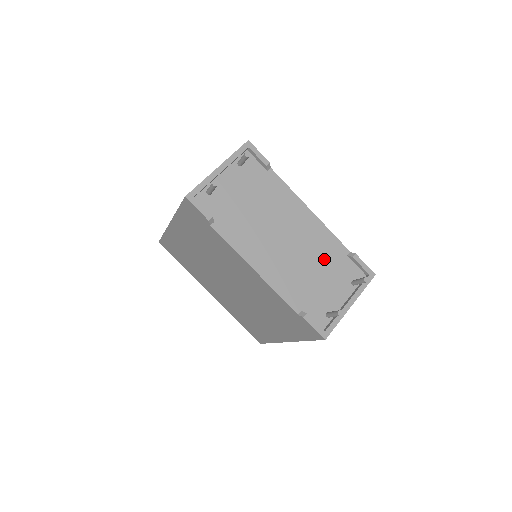
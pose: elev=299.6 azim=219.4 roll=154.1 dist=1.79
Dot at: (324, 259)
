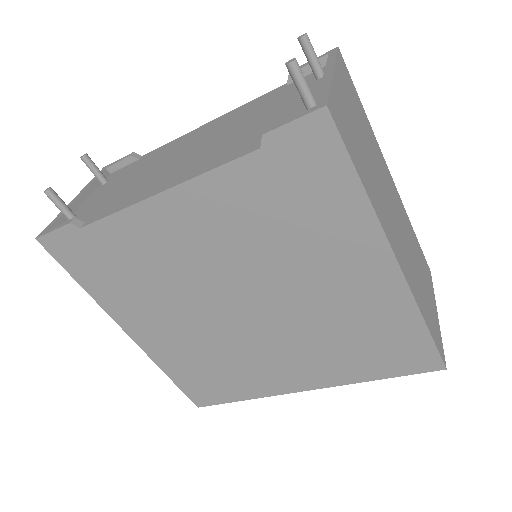
Dot at: (256, 111)
